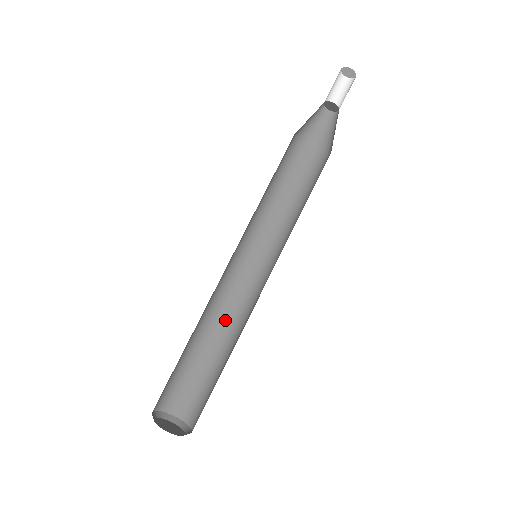
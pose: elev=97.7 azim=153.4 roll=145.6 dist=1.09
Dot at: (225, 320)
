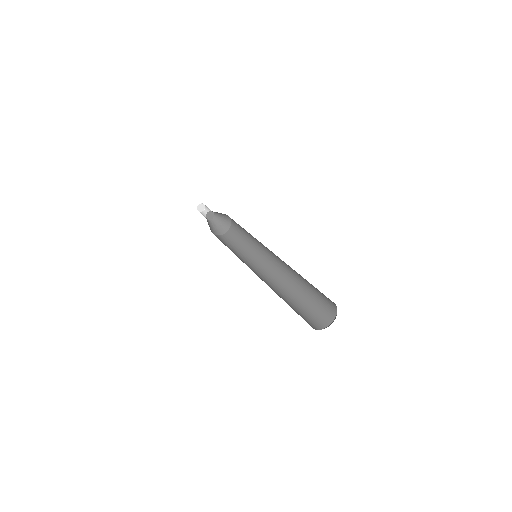
Dot at: (282, 288)
